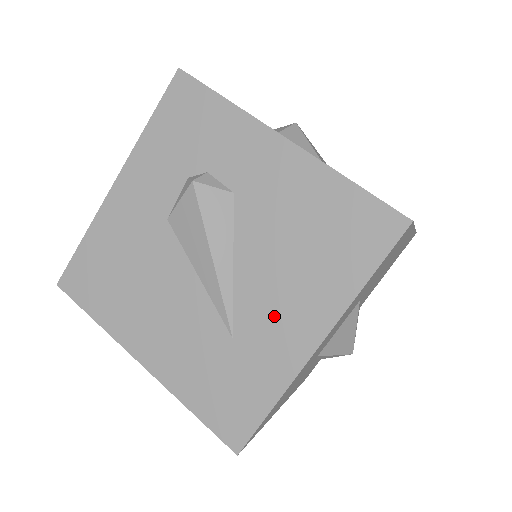
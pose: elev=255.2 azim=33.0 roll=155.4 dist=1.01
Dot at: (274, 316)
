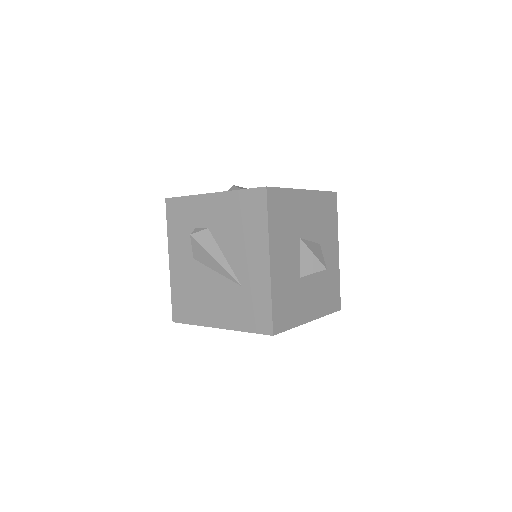
Dot at: (249, 264)
